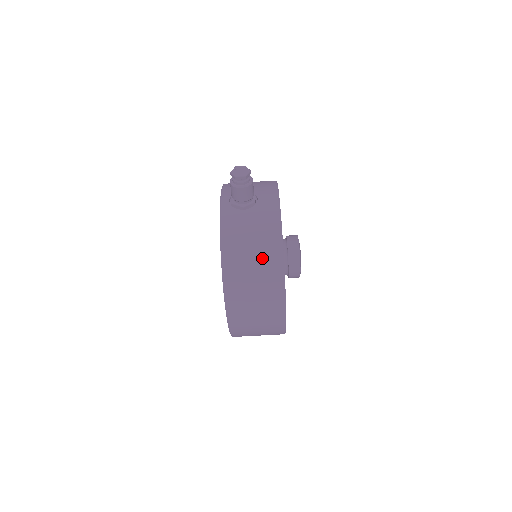
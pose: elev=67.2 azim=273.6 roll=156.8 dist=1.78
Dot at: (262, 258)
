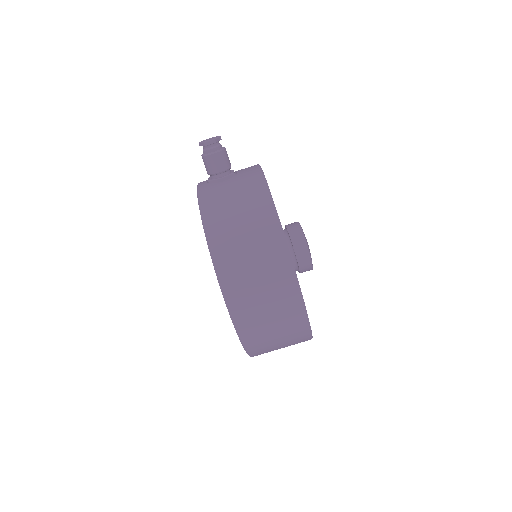
Dot at: (250, 214)
